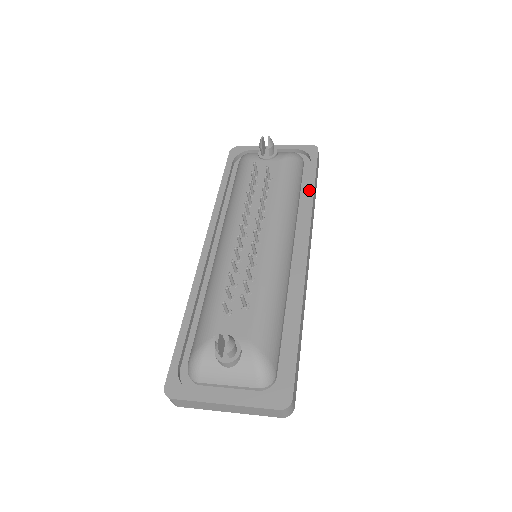
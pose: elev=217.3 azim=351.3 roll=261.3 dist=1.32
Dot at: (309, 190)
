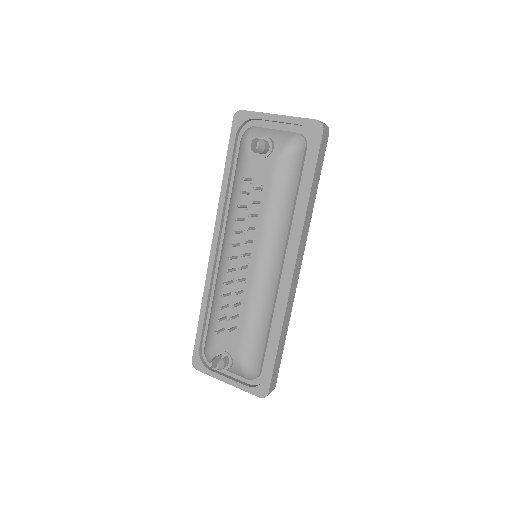
Dot at: (305, 194)
